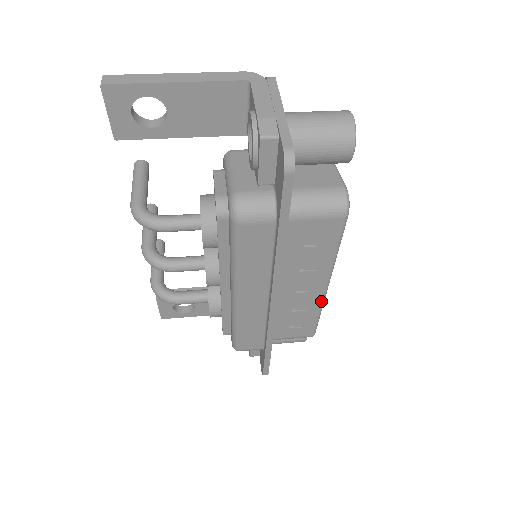
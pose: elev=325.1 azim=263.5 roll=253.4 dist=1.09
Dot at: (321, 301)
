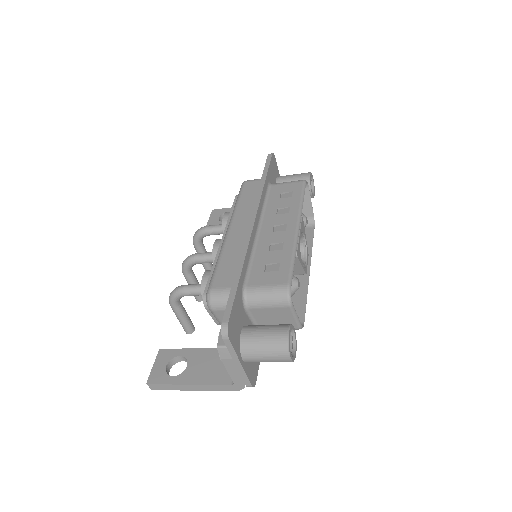
Dot at: (293, 240)
